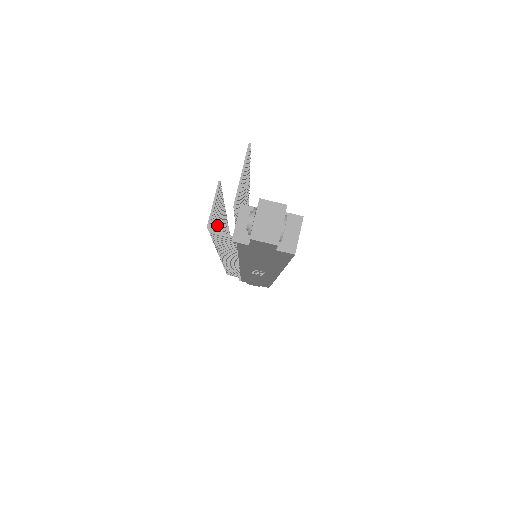
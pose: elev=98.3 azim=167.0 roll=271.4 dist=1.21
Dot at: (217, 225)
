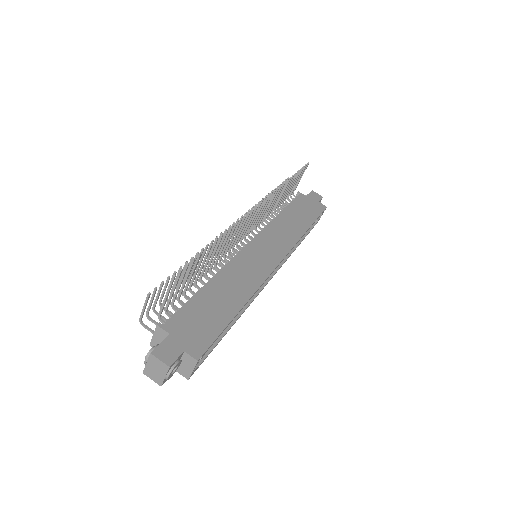
Dot at: occluded
